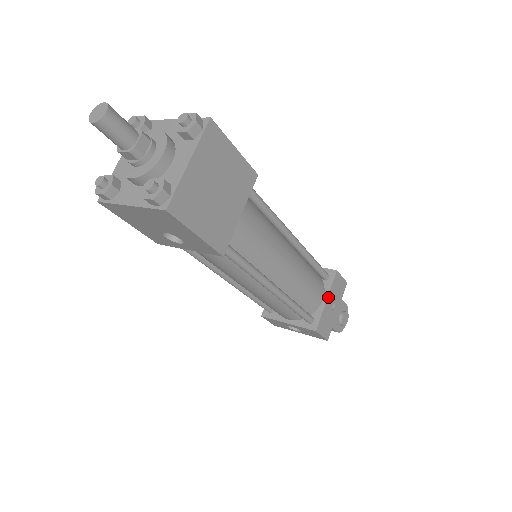
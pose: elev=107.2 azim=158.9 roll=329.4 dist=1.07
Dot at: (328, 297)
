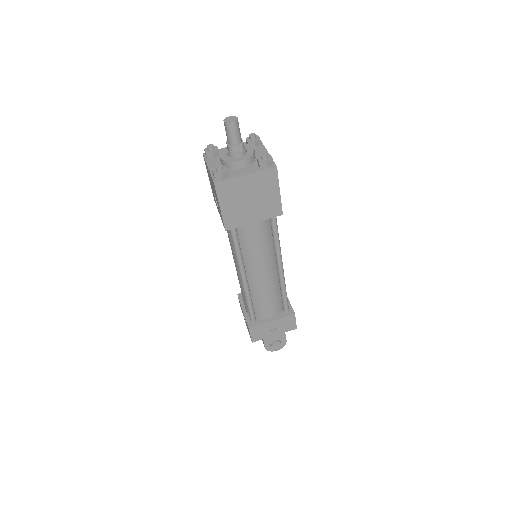
Dot at: (275, 320)
